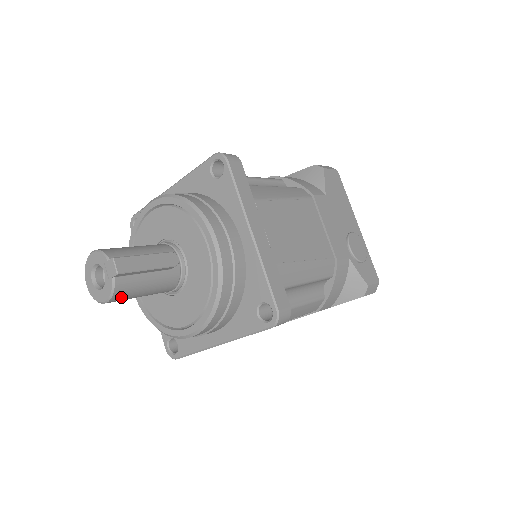
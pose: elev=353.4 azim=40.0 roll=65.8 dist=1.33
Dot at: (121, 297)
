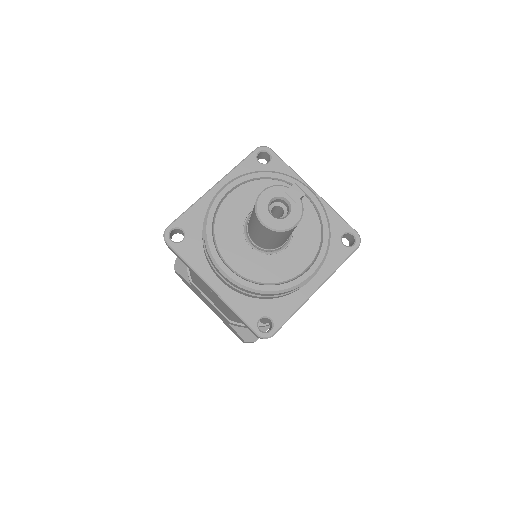
Dot at: occluded
